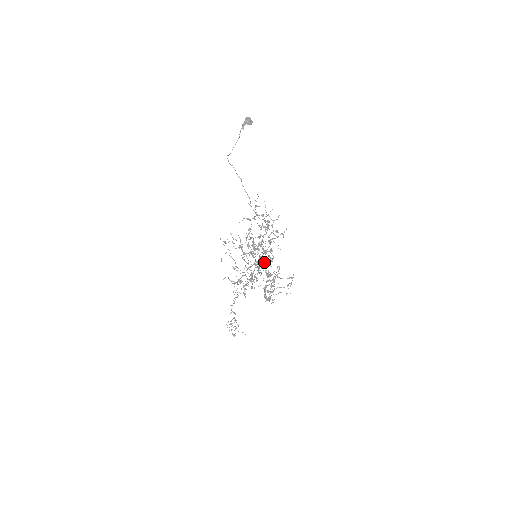
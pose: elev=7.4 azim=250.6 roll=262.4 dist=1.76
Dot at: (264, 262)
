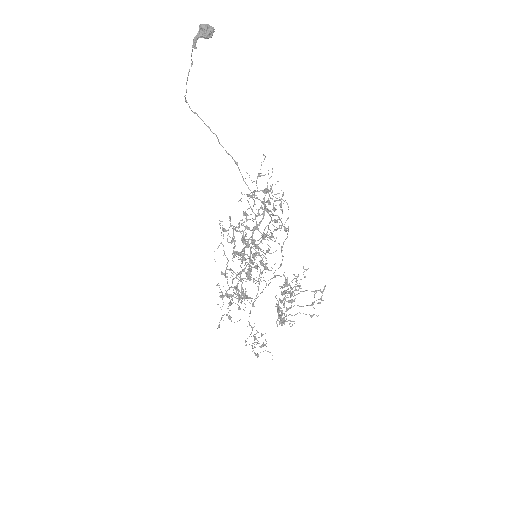
Dot at: occluded
